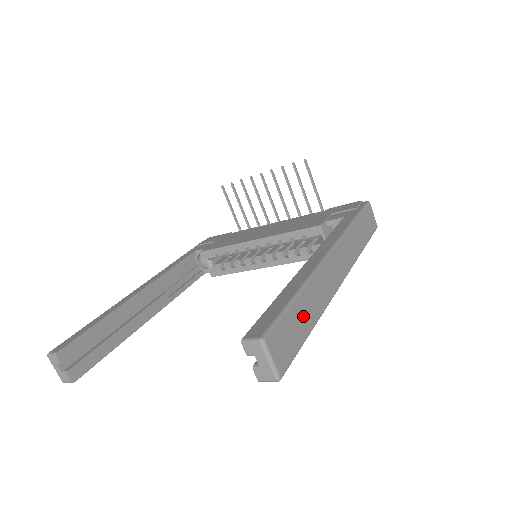
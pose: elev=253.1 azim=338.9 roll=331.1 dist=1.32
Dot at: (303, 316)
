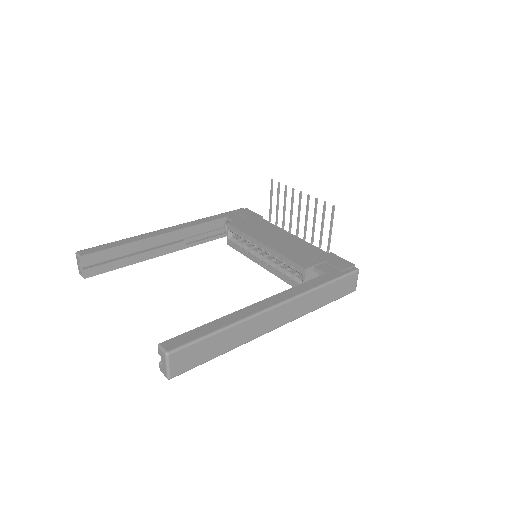
Dot at: (216, 345)
